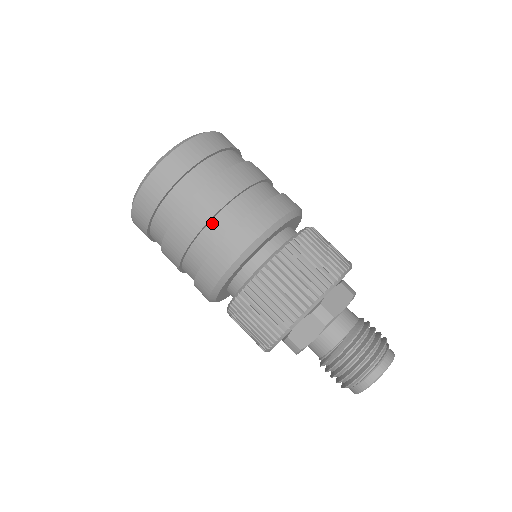
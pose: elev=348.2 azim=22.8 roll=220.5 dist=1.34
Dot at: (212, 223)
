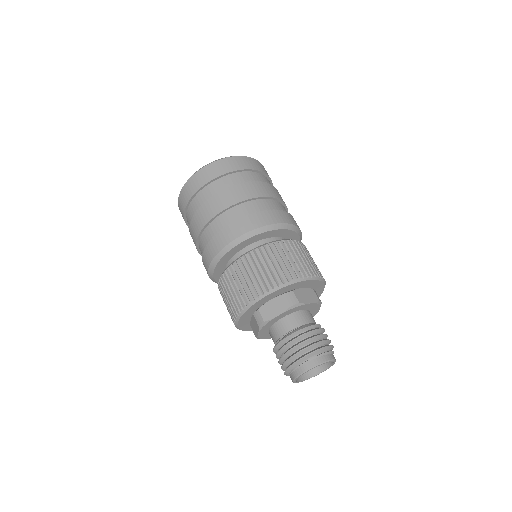
Dot at: (238, 207)
